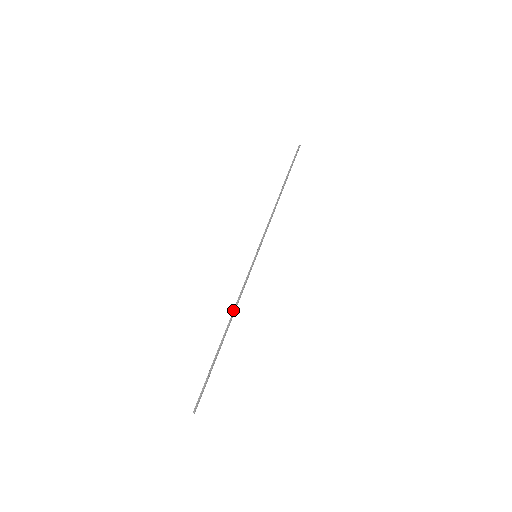
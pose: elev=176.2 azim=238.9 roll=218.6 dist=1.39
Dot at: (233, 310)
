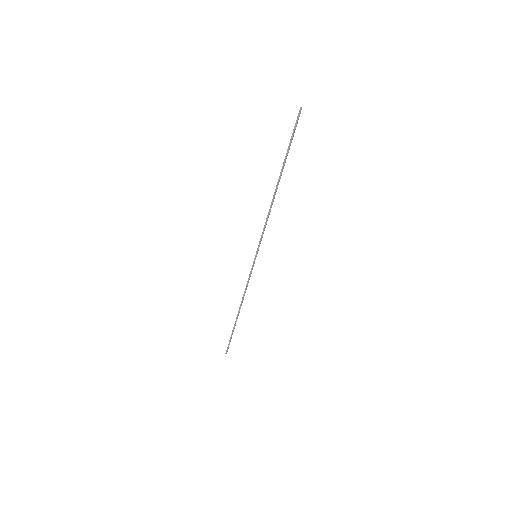
Dot at: (242, 299)
